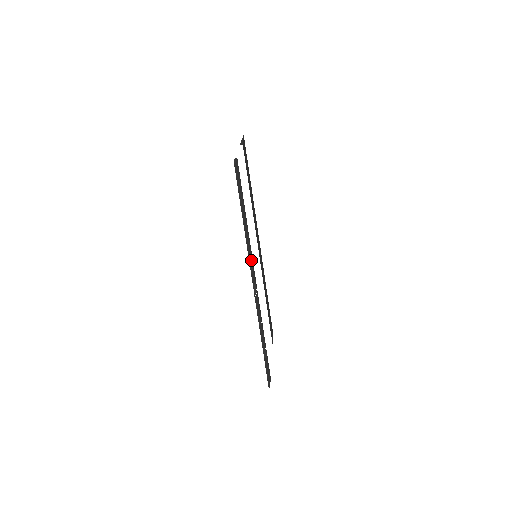
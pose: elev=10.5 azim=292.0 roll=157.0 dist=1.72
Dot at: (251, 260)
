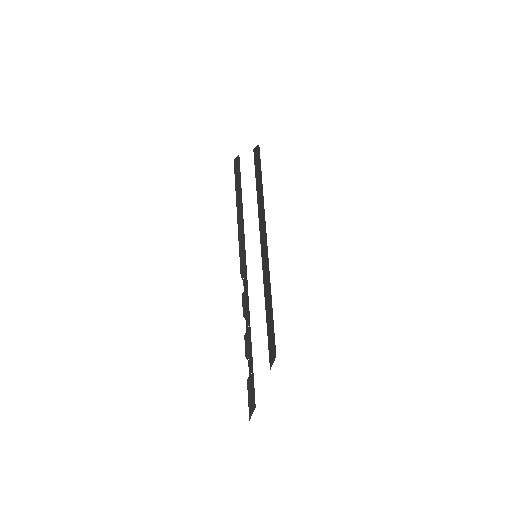
Dot at: (243, 253)
